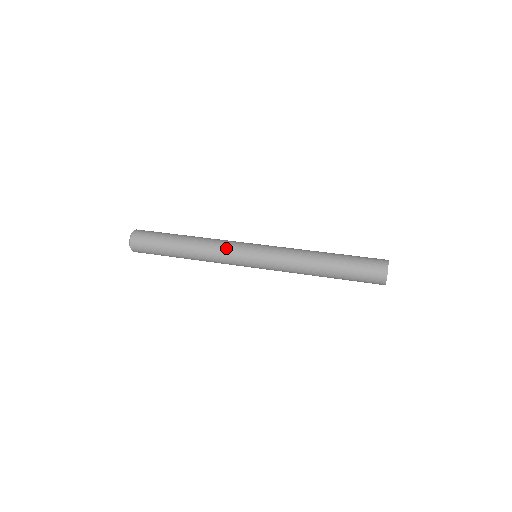
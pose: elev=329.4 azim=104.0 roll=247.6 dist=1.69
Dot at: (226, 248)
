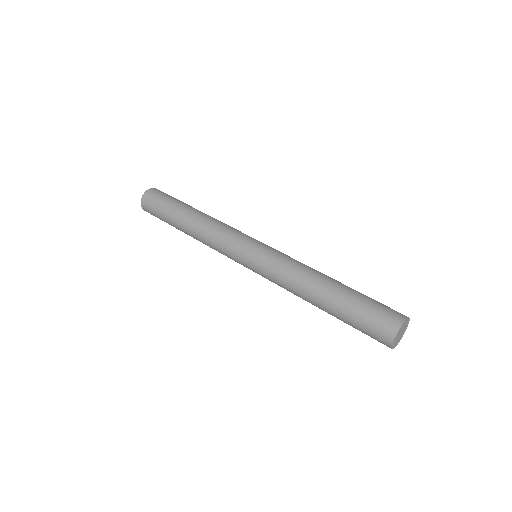
Dot at: (220, 248)
